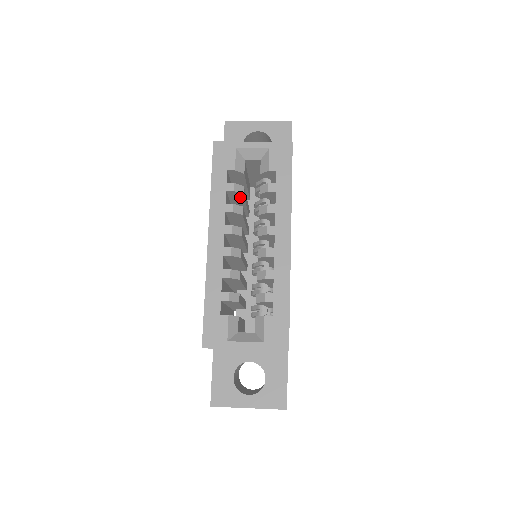
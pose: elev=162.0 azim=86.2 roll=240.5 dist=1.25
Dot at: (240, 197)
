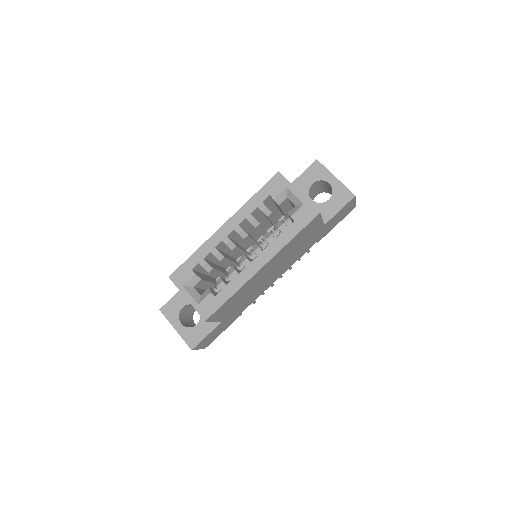
Dot at: occluded
